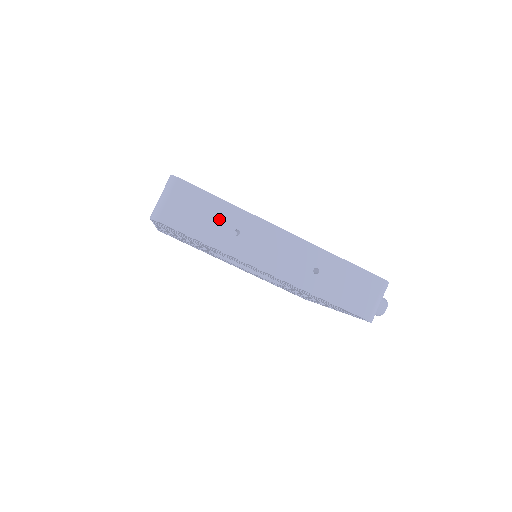
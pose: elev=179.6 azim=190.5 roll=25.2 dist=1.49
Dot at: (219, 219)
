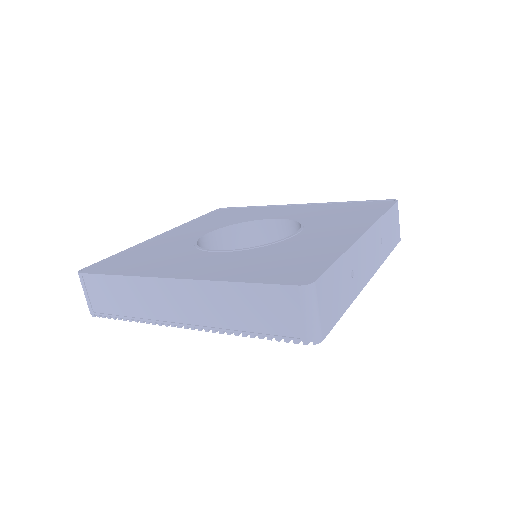
Dot at: (343, 279)
